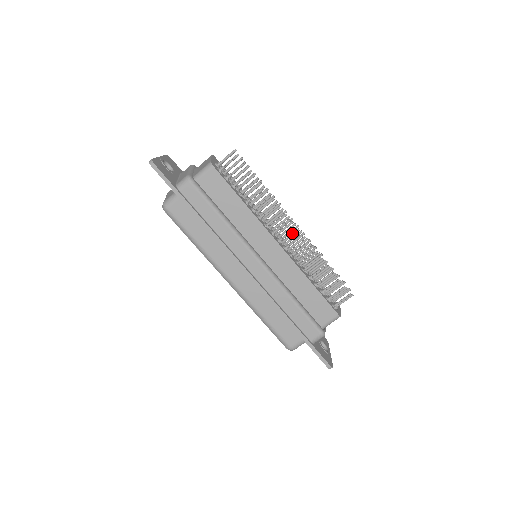
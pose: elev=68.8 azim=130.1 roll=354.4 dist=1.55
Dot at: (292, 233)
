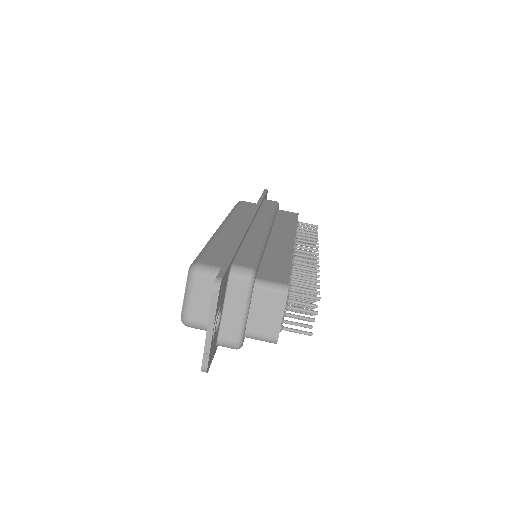
Dot at: (308, 262)
